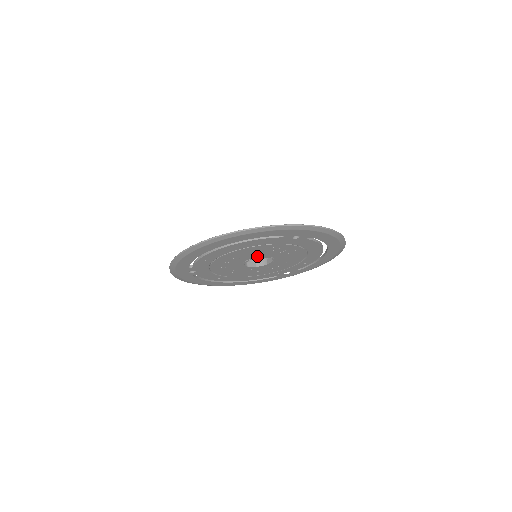
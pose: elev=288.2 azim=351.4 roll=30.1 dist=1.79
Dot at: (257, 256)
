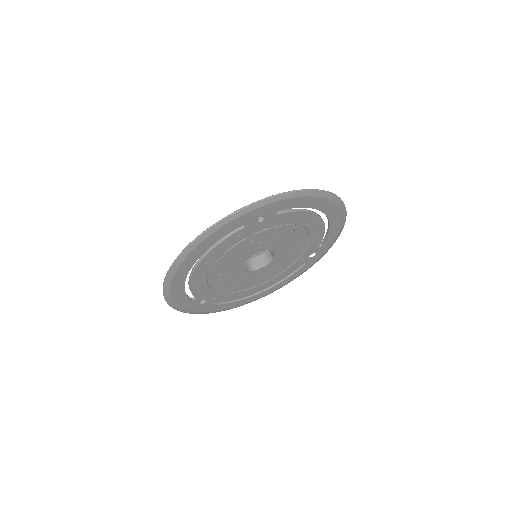
Dot at: (248, 257)
